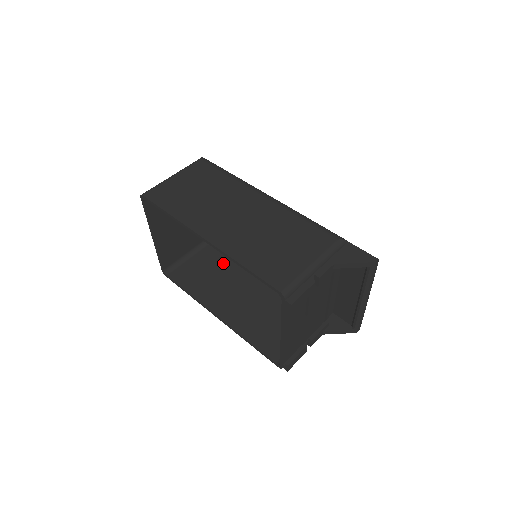
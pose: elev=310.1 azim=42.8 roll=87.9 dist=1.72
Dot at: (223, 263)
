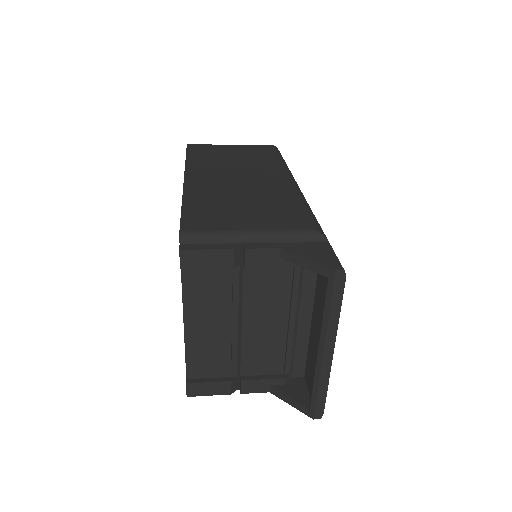
Dot at: occluded
